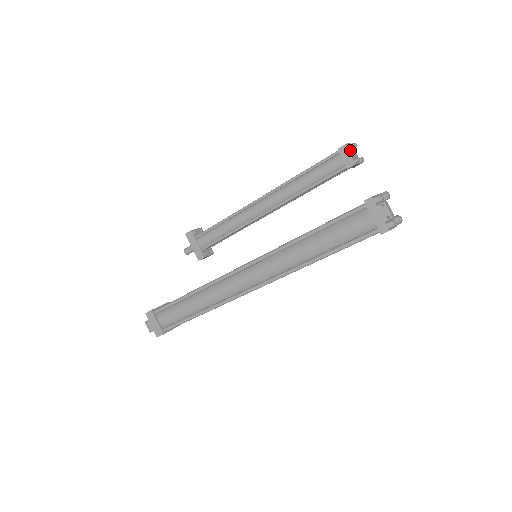
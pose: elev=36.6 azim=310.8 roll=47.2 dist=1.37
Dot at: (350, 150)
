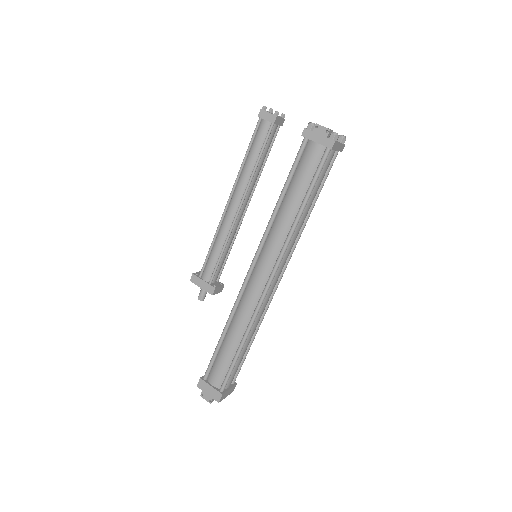
Dot at: (268, 112)
